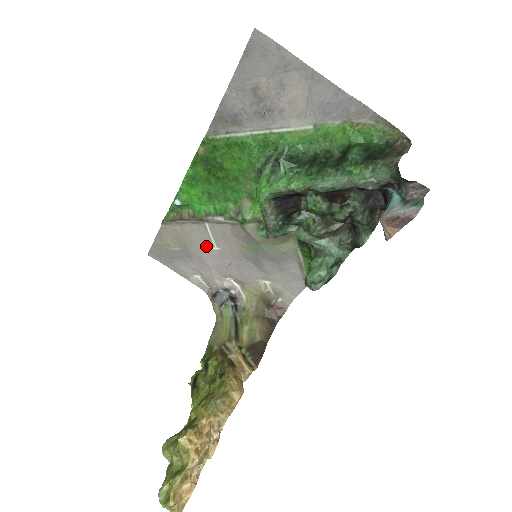
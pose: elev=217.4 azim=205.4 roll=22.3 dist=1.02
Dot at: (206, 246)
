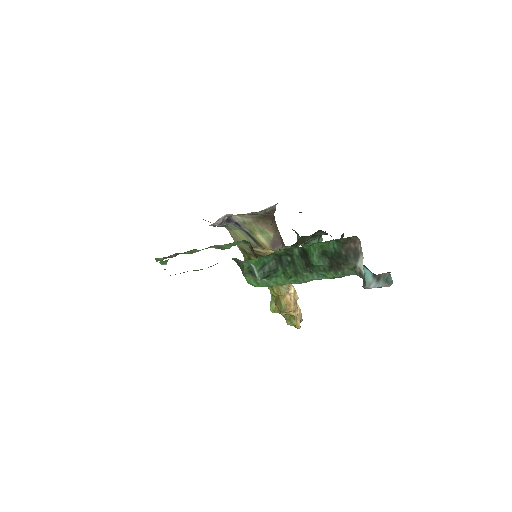
Dot at: occluded
